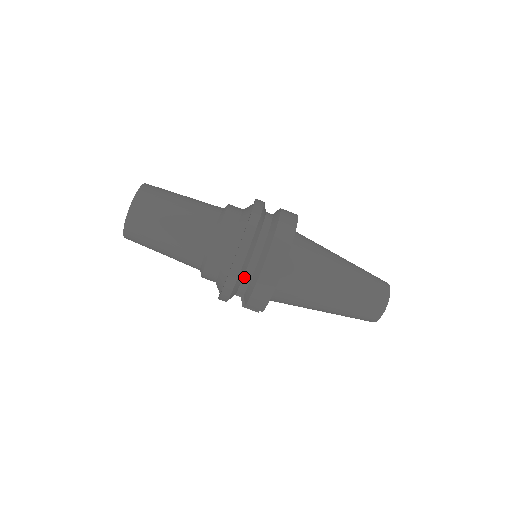
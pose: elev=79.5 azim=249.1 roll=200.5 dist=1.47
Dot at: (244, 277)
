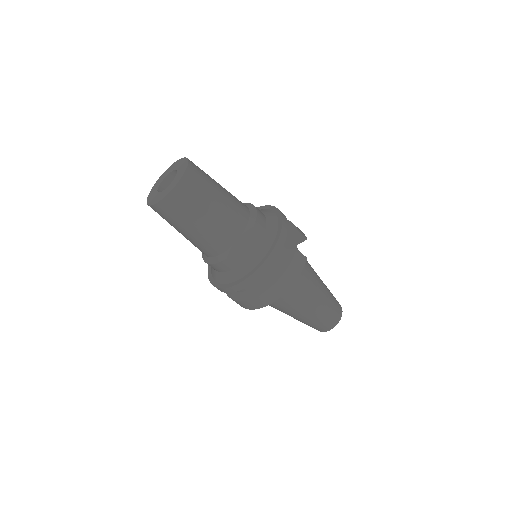
Dot at: occluded
